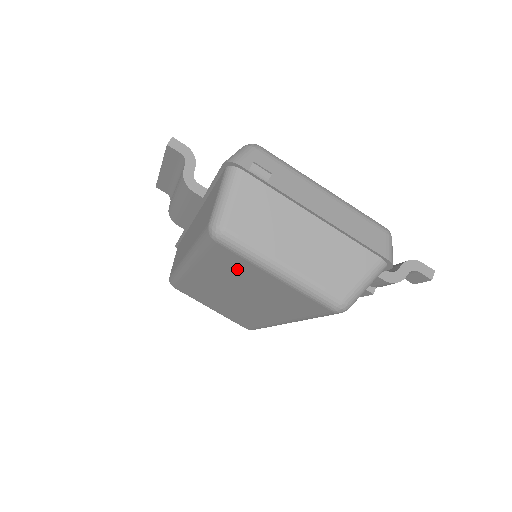
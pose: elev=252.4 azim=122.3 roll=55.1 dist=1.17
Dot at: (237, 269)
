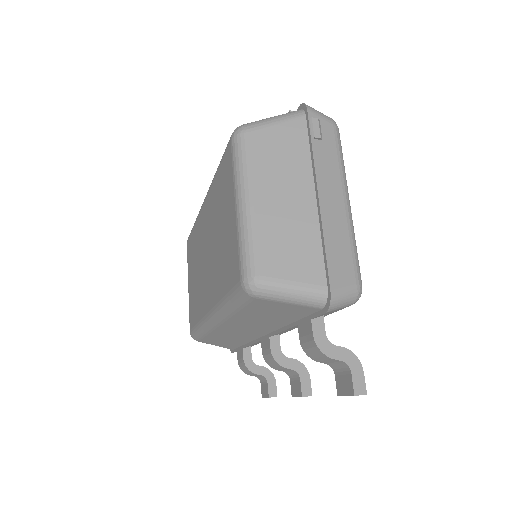
Dot at: (224, 194)
